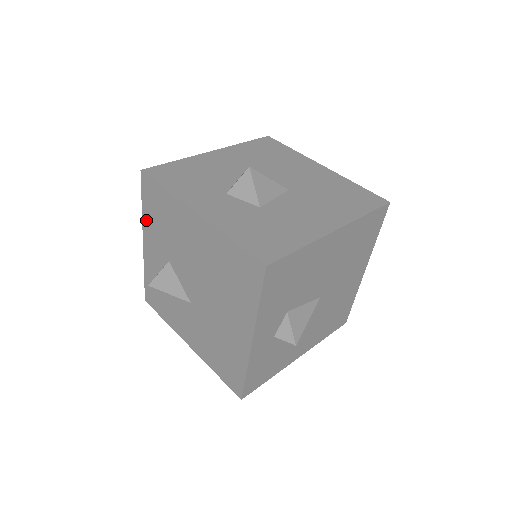
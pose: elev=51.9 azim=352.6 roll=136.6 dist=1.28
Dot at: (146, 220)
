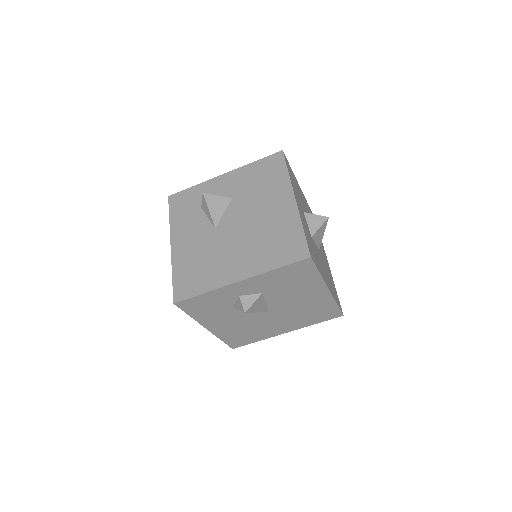
Dot at: (247, 169)
